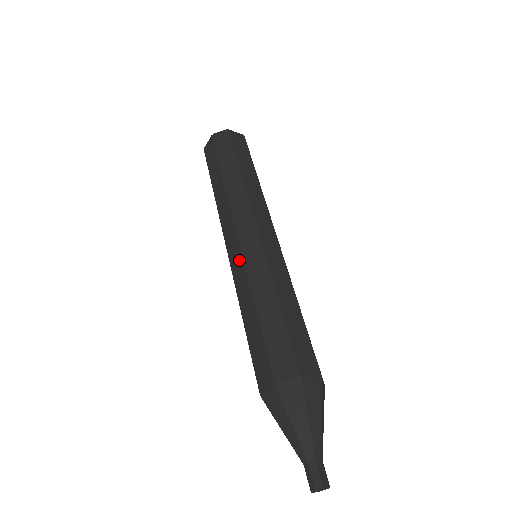
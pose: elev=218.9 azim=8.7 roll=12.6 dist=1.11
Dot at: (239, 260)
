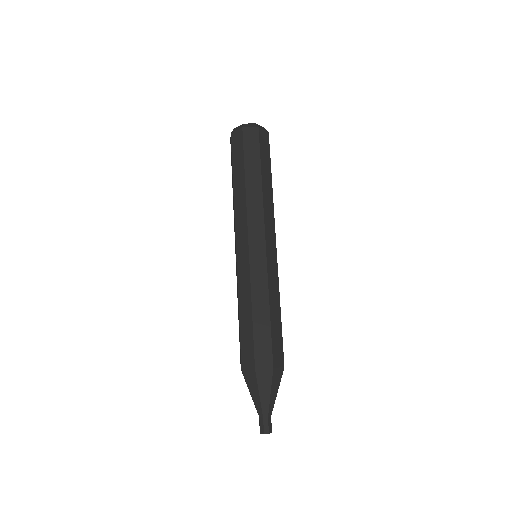
Dot at: (246, 264)
